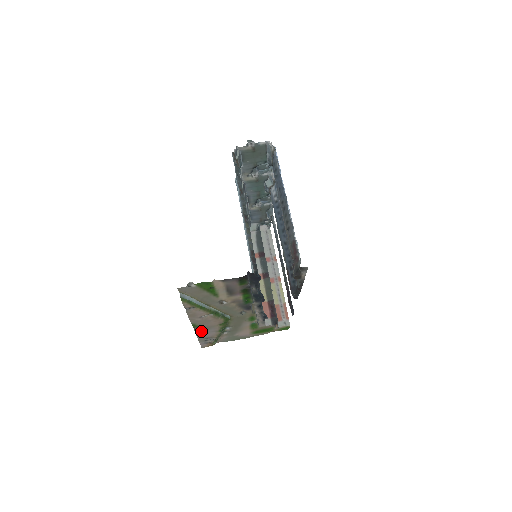
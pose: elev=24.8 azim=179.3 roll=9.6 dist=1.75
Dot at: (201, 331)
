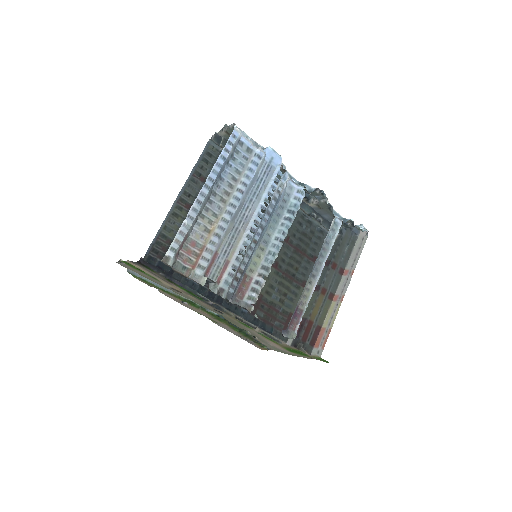
Dot at: (216, 323)
